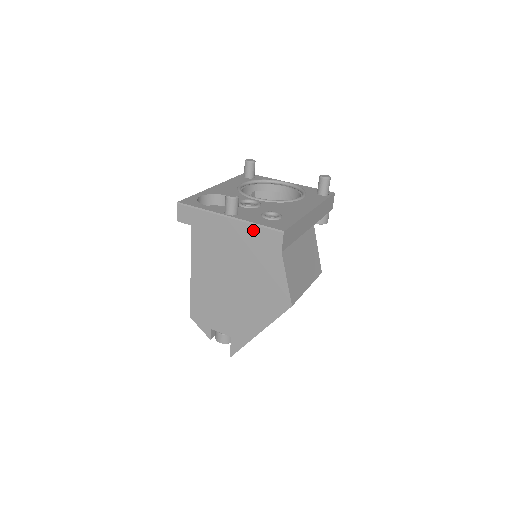
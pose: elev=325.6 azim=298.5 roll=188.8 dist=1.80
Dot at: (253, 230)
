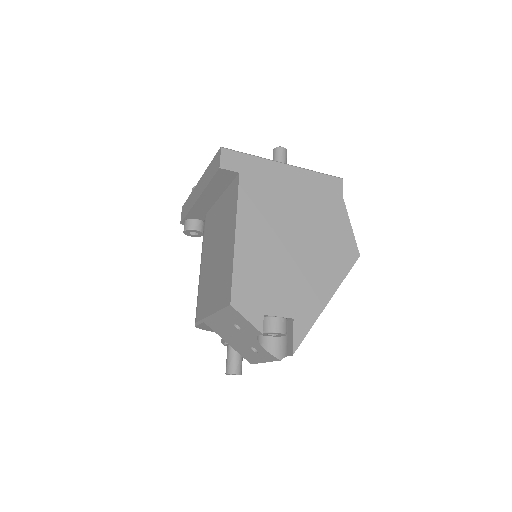
Dot at: (314, 177)
